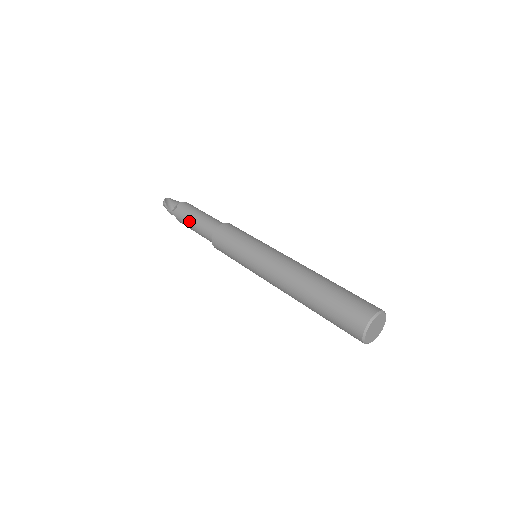
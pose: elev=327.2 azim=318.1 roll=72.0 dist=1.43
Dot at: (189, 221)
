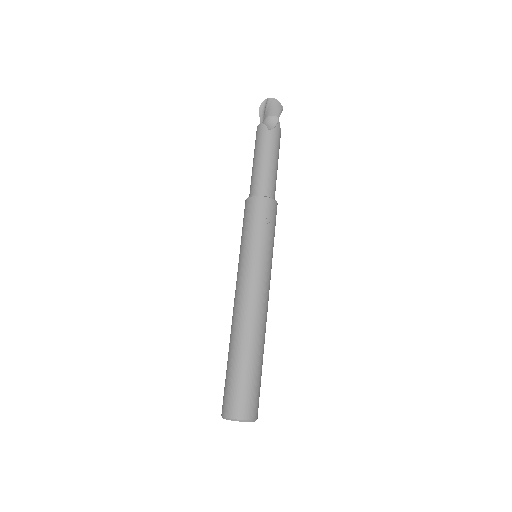
Dot at: occluded
